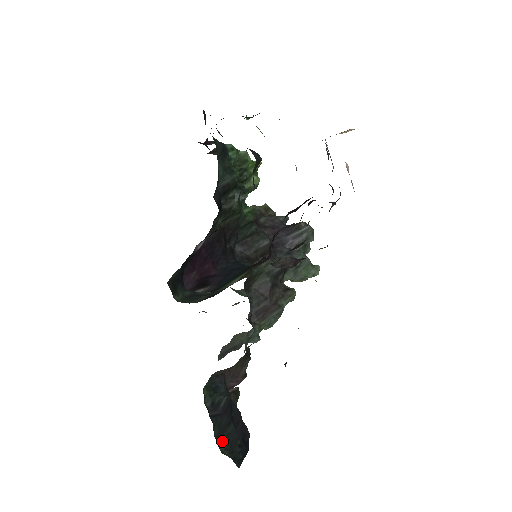
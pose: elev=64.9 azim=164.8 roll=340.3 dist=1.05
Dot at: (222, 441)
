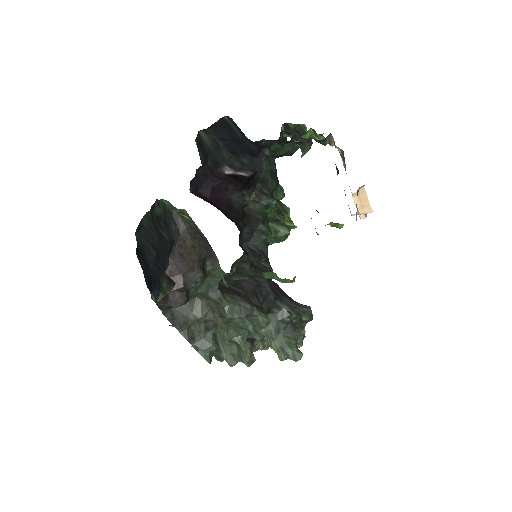
Dot at: (141, 238)
